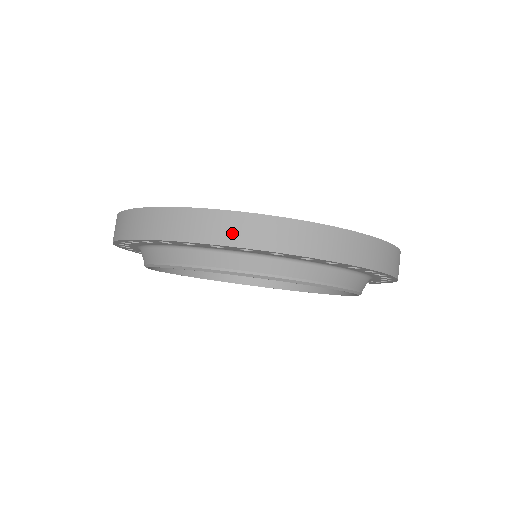
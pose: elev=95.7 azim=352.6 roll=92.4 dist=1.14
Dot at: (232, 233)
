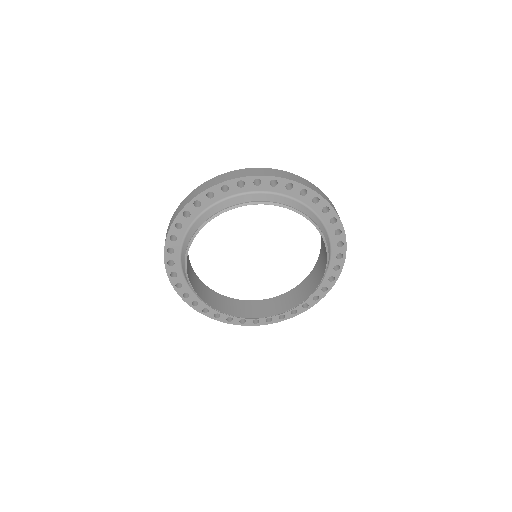
Dot at: (283, 175)
